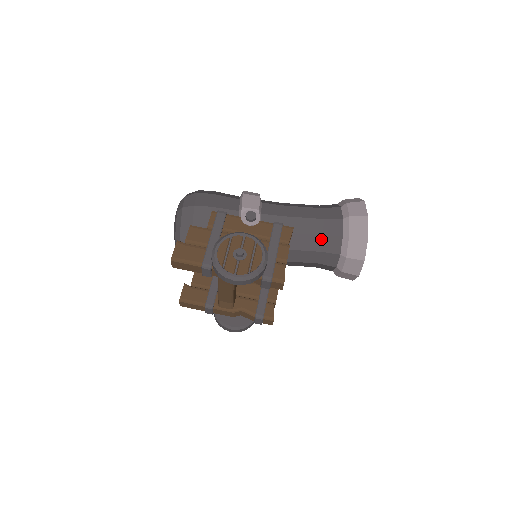
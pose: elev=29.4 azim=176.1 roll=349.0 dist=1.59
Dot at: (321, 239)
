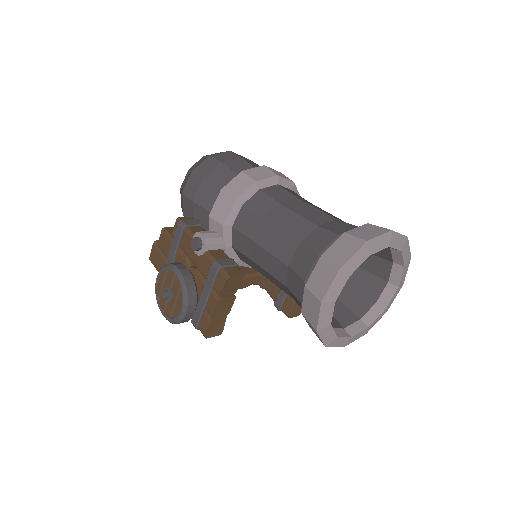
Dot at: (286, 288)
